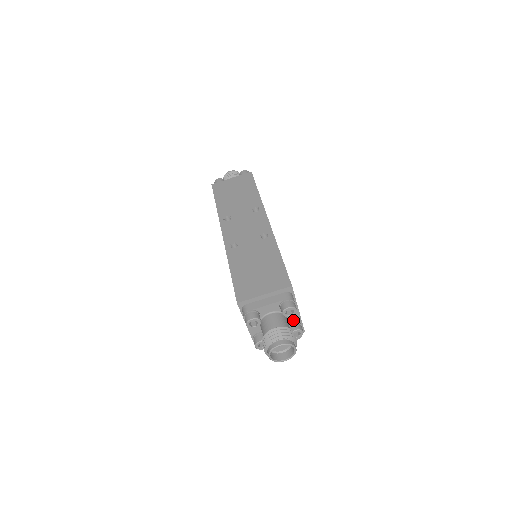
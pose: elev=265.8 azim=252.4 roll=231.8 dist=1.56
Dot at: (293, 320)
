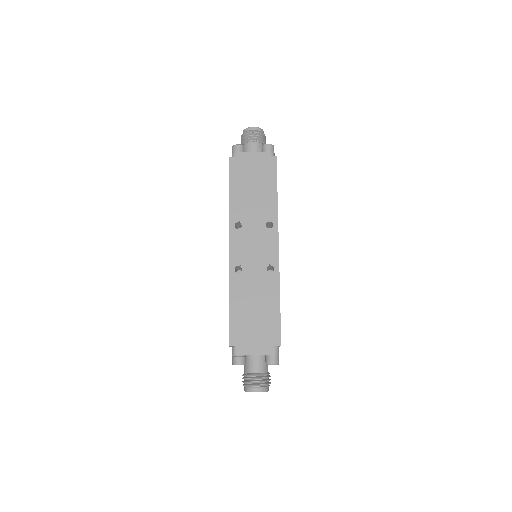
Dot at: occluded
